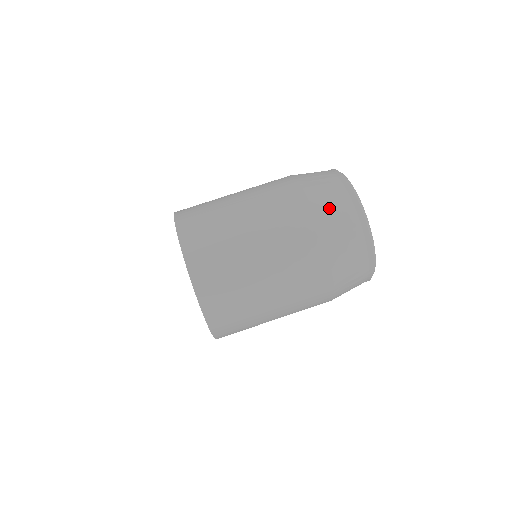
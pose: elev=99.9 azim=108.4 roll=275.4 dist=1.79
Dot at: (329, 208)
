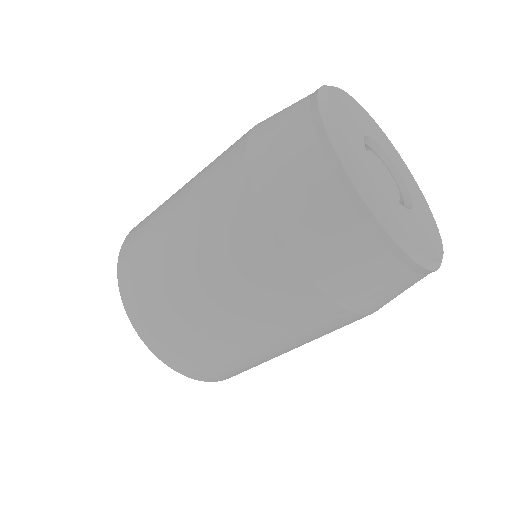
Dot at: (311, 233)
